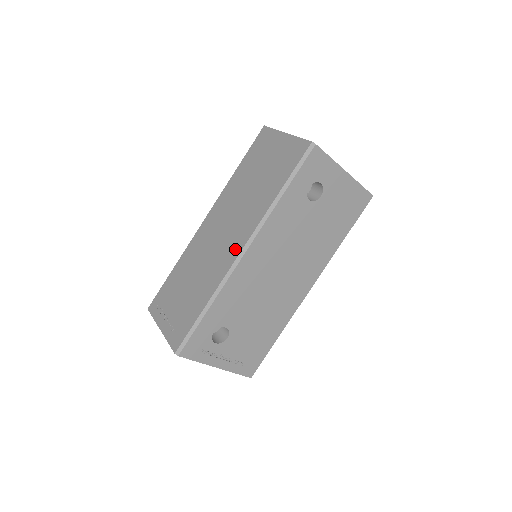
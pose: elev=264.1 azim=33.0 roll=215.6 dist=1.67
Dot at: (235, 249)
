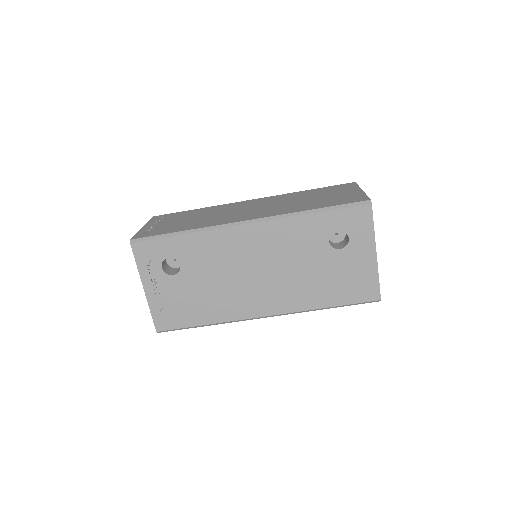
Dot at: (245, 218)
